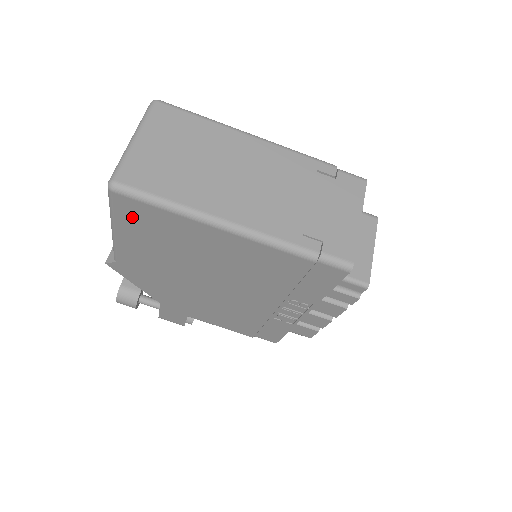
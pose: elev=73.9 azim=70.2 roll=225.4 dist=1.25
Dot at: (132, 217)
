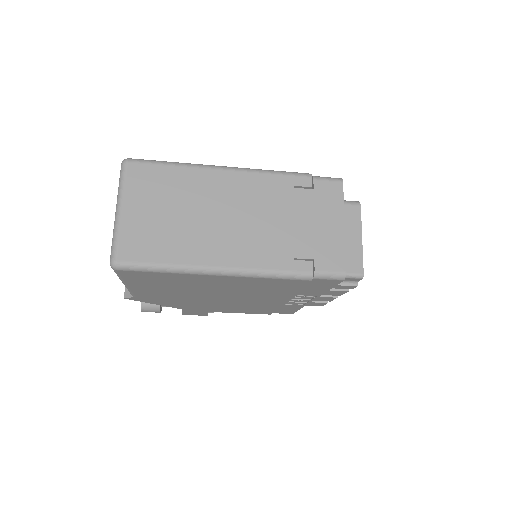
Dot at: (139, 278)
